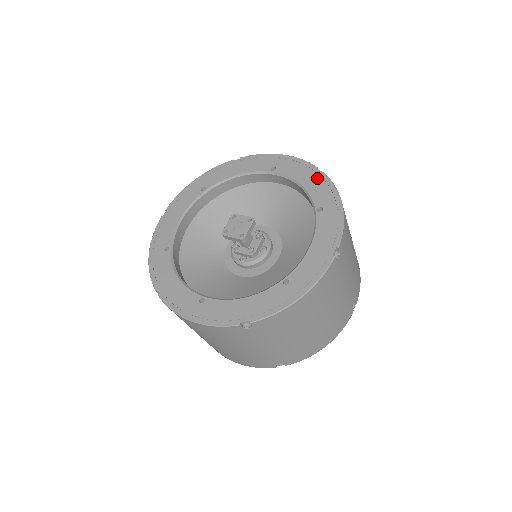
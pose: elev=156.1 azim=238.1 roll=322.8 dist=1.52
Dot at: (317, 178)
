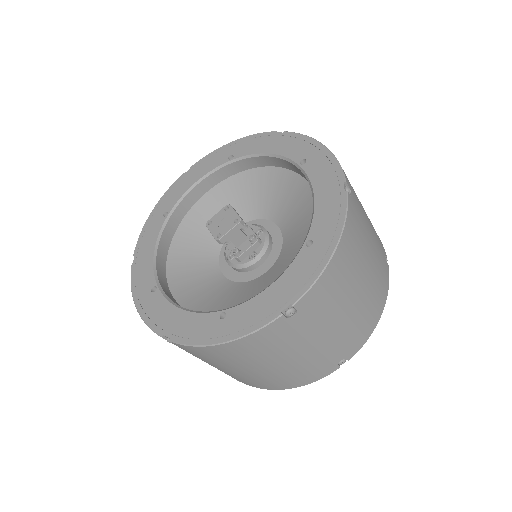
Dot at: (335, 197)
